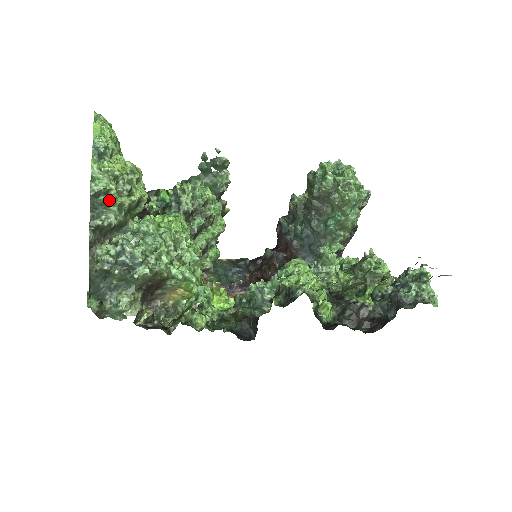
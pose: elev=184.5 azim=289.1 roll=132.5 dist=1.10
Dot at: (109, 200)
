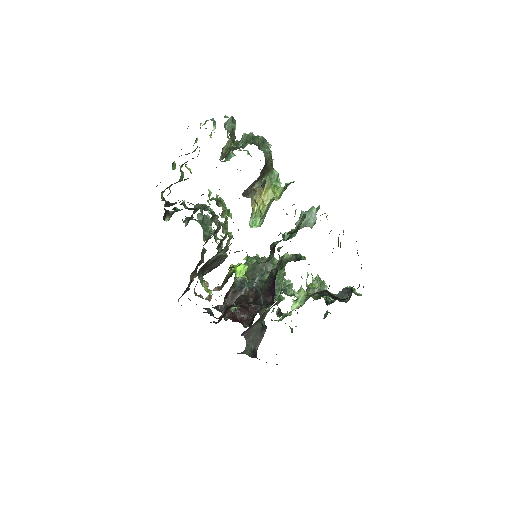
Dot at: (234, 128)
